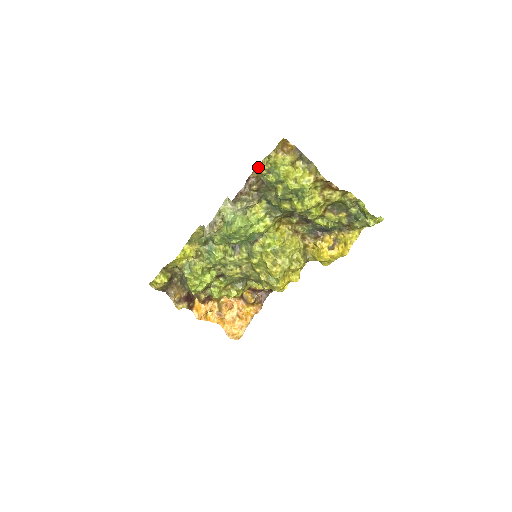
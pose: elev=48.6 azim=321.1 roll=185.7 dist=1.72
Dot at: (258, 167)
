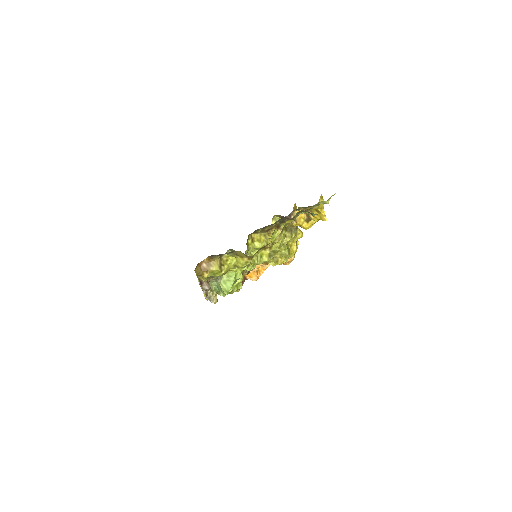
Dot at: (198, 277)
